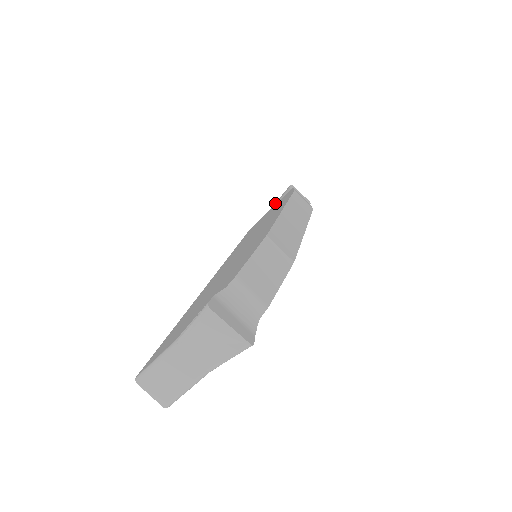
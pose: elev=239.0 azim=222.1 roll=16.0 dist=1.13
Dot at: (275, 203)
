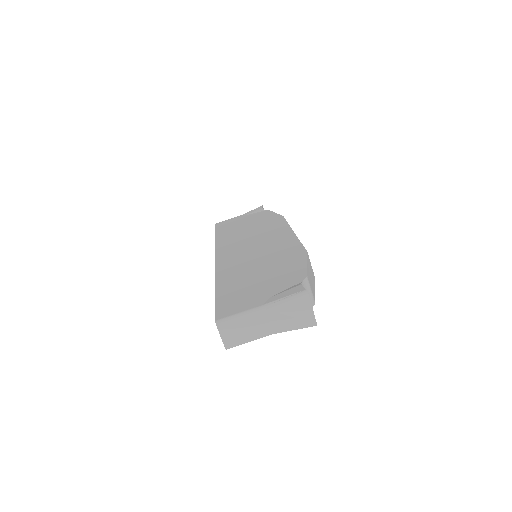
Dot at: (245, 214)
